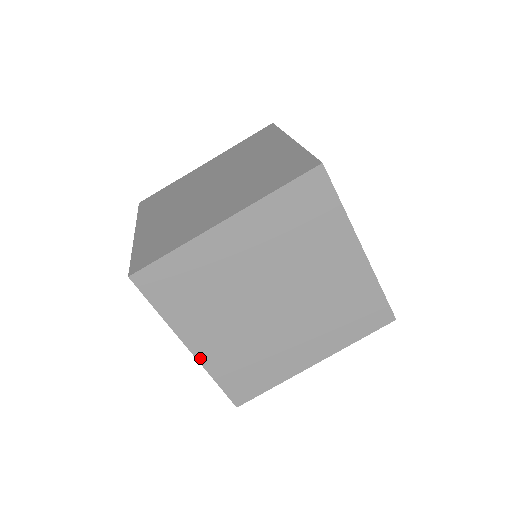
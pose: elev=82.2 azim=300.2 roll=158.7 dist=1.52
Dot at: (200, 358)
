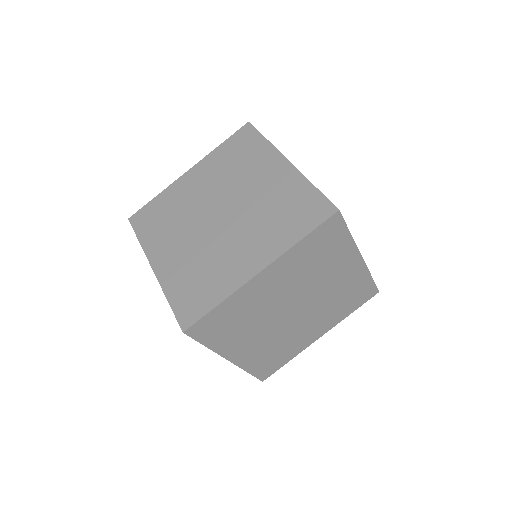
Dot at: (237, 363)
